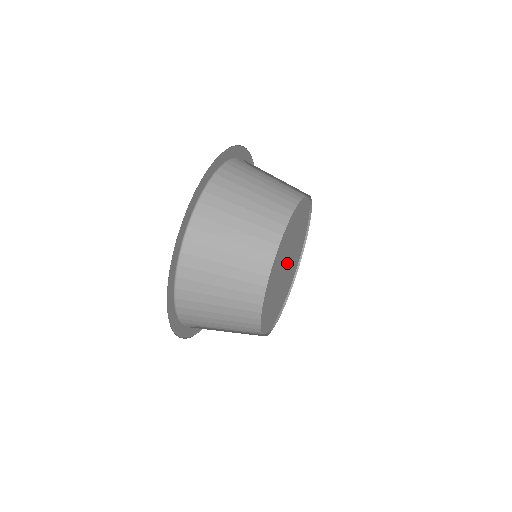
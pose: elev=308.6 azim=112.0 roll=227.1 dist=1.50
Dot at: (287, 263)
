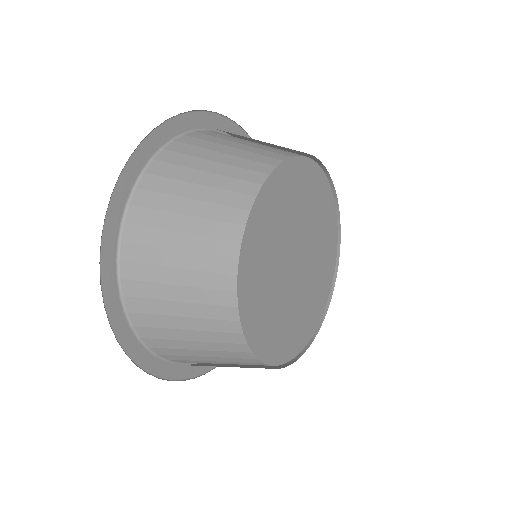
Dot at: (296, 258)
